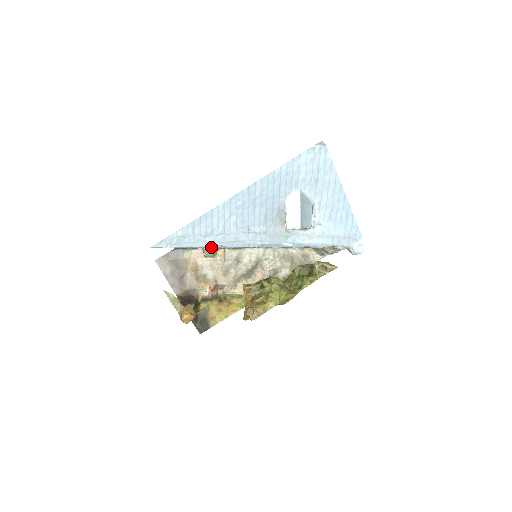
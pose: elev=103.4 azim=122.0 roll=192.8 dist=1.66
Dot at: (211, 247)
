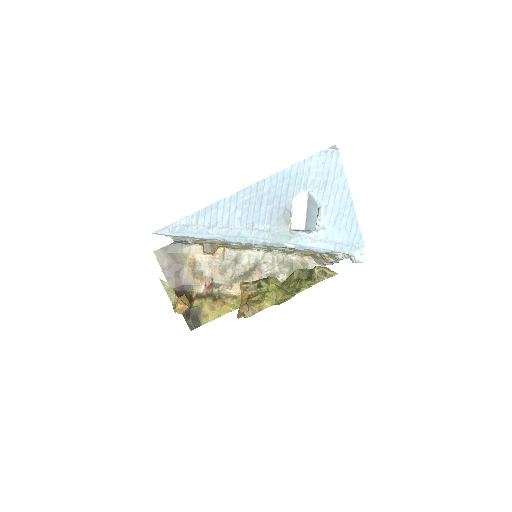
Dot at: (211, 244)
